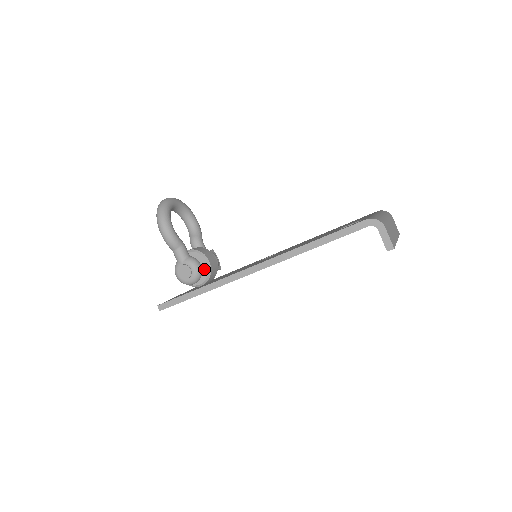
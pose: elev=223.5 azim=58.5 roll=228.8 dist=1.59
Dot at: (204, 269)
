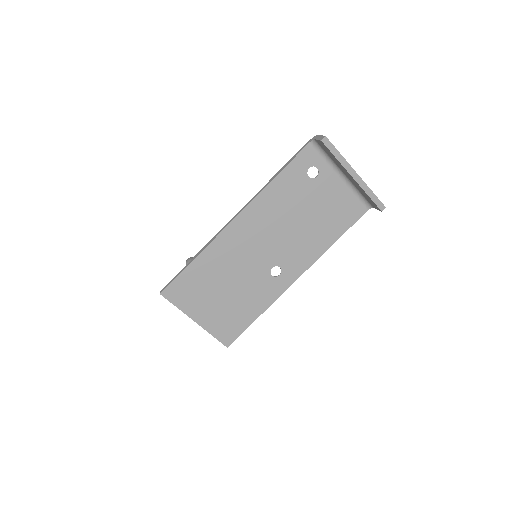
Dot at: occluded
